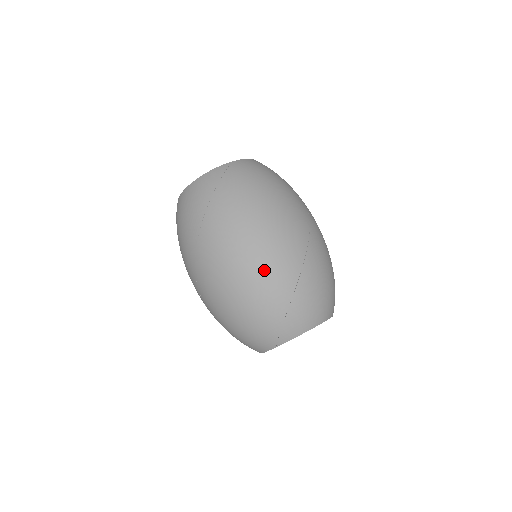
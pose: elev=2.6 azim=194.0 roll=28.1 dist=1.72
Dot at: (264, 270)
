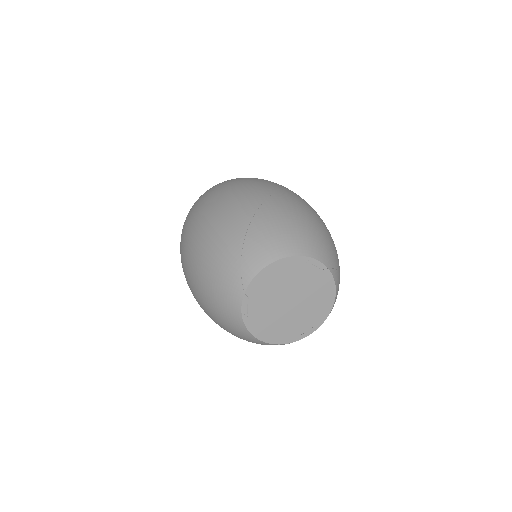
Dot at: (221, 213)
